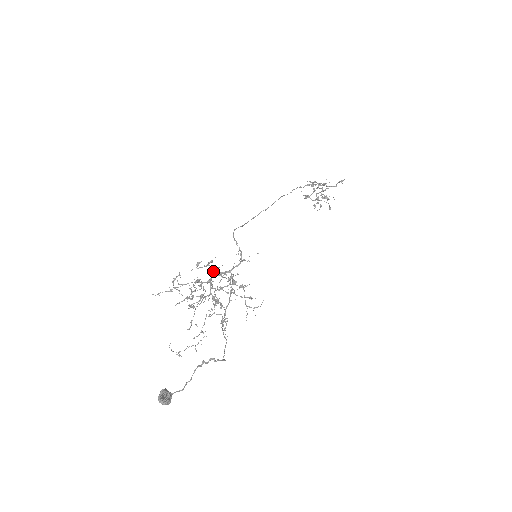
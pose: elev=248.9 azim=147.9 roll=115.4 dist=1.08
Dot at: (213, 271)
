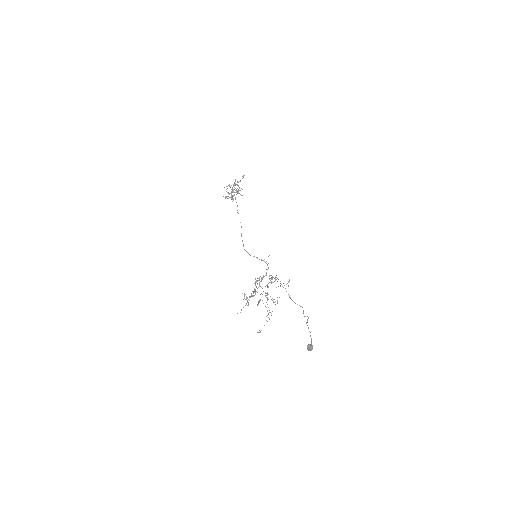
Dot at: (259, 280)
